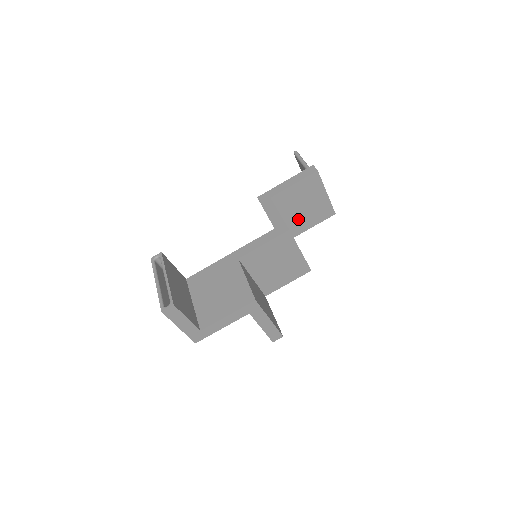
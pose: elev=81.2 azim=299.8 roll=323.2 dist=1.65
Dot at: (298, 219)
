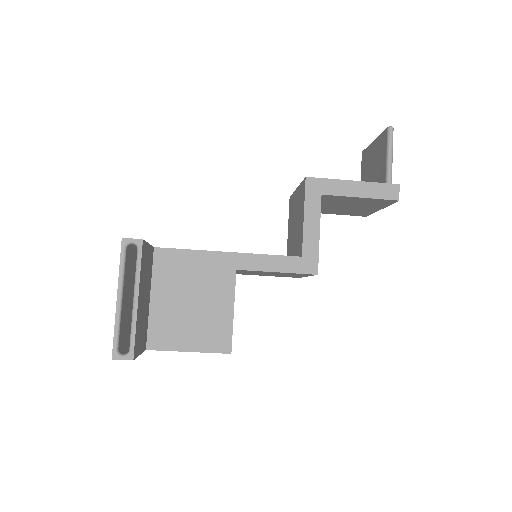
Dot at: (327, 208)
